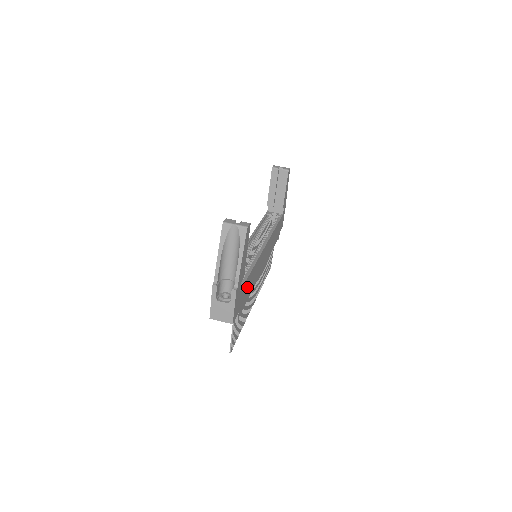
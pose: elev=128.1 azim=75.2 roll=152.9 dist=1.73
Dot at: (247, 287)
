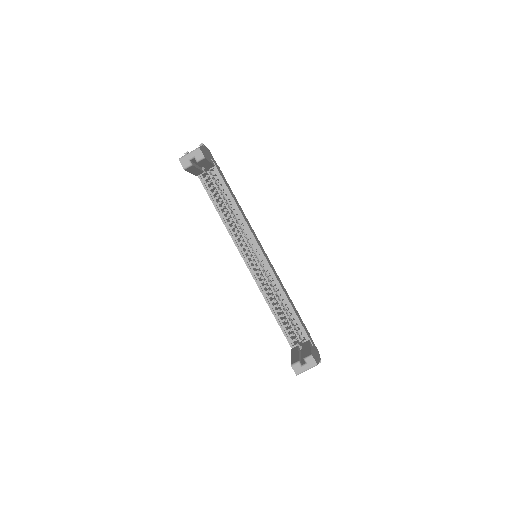
Dot at: (298, 316)
